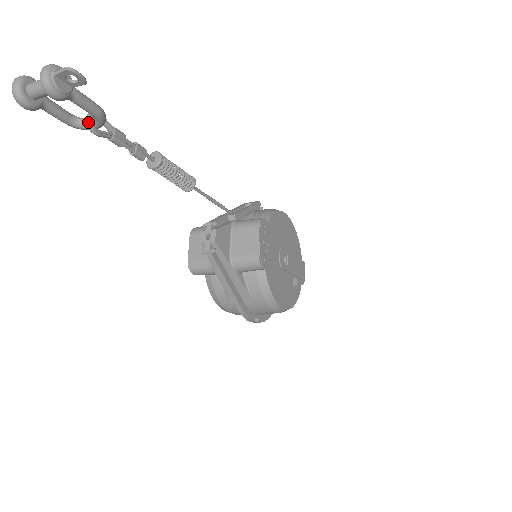
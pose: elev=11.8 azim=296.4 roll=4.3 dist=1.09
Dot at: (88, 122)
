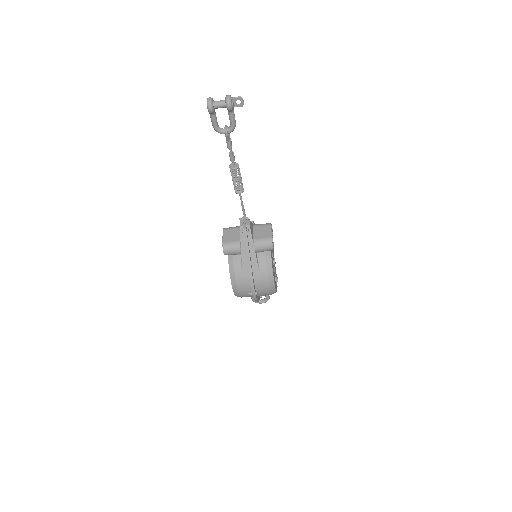
Dot at: (226, 128)
